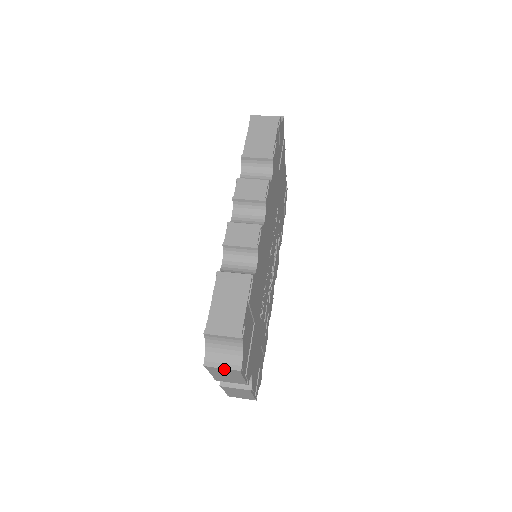
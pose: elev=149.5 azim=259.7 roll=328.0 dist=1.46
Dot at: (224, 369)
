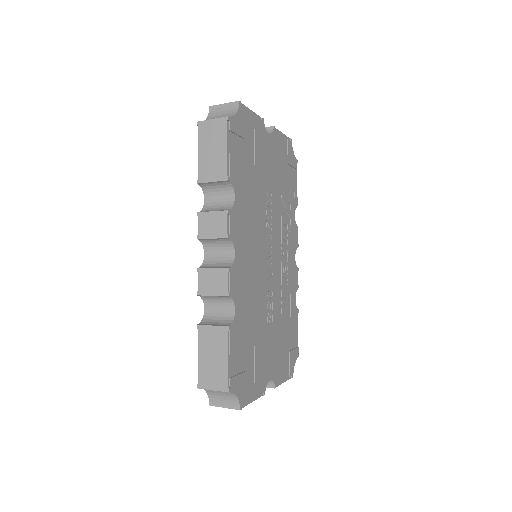
Dot at: (227, 407)
